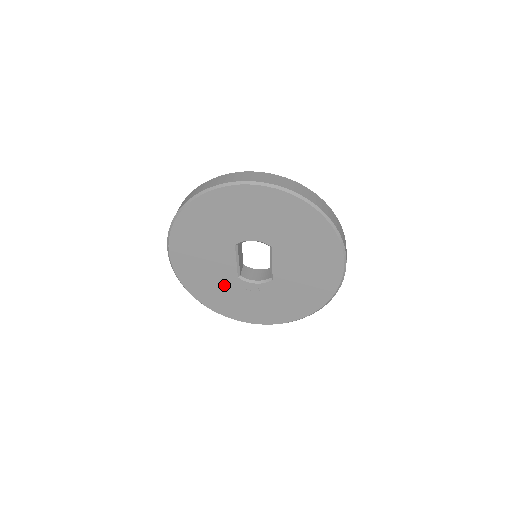
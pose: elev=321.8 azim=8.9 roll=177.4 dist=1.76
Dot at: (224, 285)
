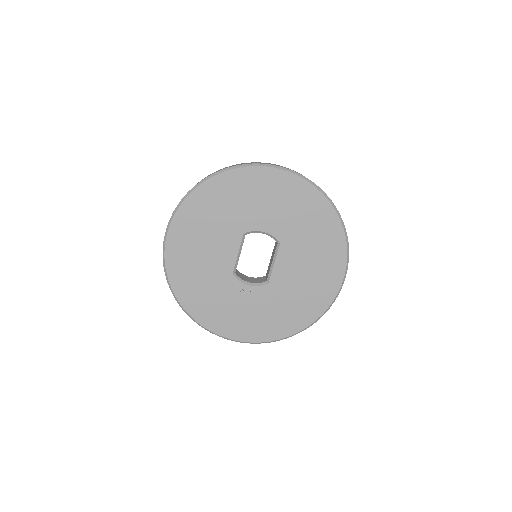
Dot at: (214, 282)
